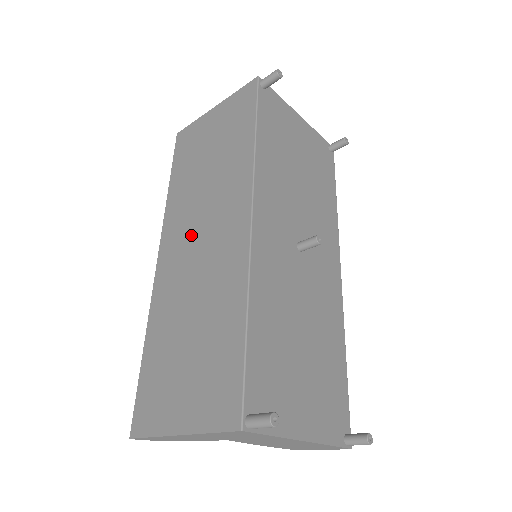
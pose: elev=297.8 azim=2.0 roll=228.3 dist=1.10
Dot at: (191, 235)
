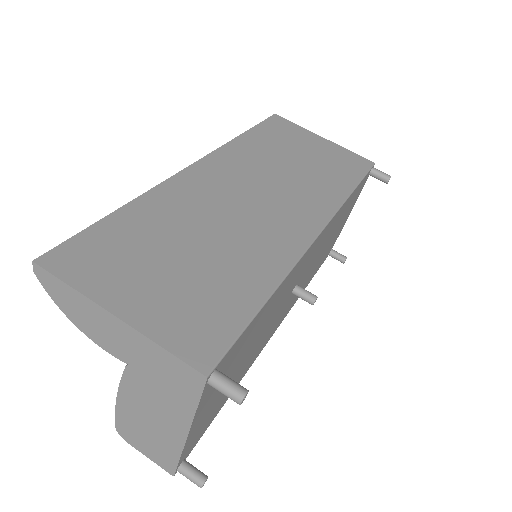
Dot at: (246, 186)
